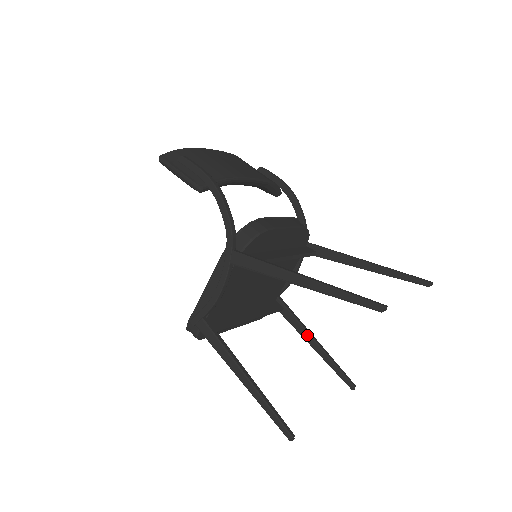
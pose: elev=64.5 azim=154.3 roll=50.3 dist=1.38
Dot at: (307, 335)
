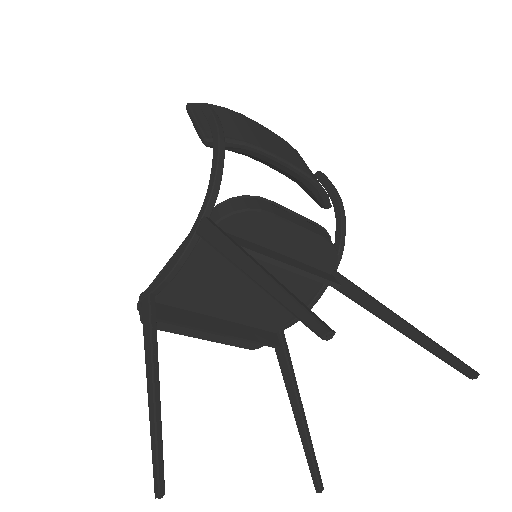
Dot at: (292, 391)
